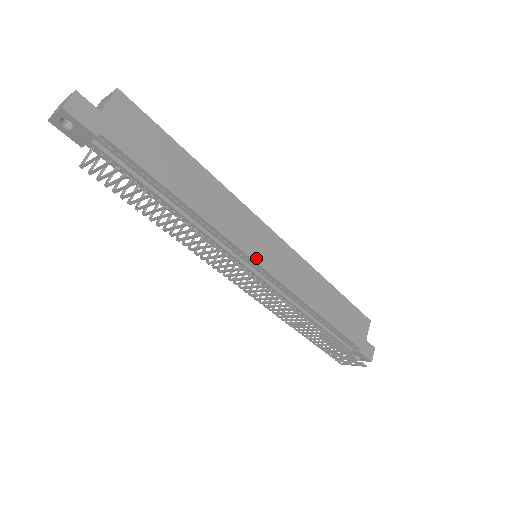
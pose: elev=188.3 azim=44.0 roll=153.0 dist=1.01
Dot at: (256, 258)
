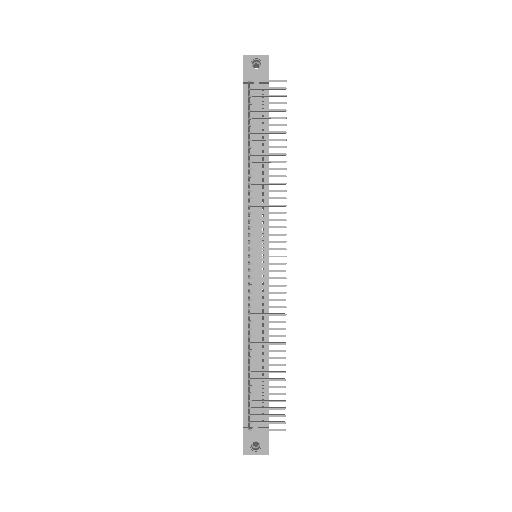
Dot at: occluded
